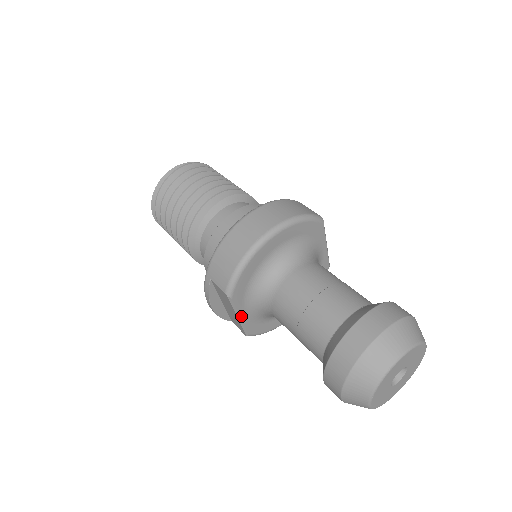
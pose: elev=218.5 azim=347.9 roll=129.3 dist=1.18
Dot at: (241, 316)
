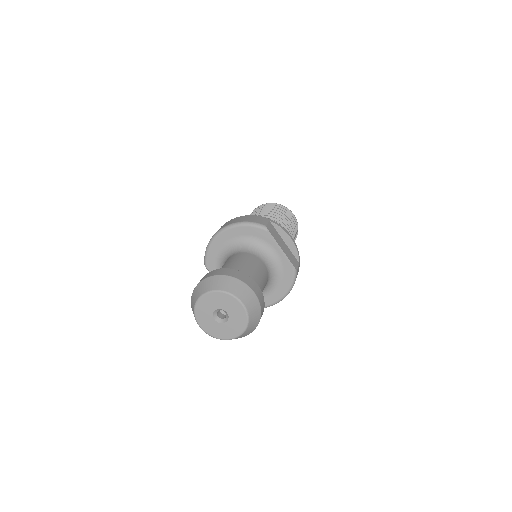
Dot at: occluded
